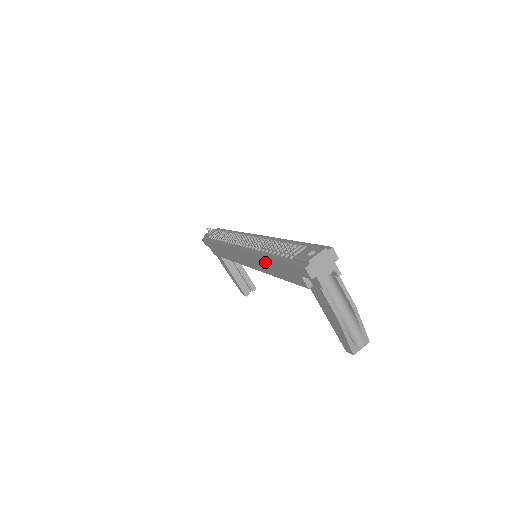
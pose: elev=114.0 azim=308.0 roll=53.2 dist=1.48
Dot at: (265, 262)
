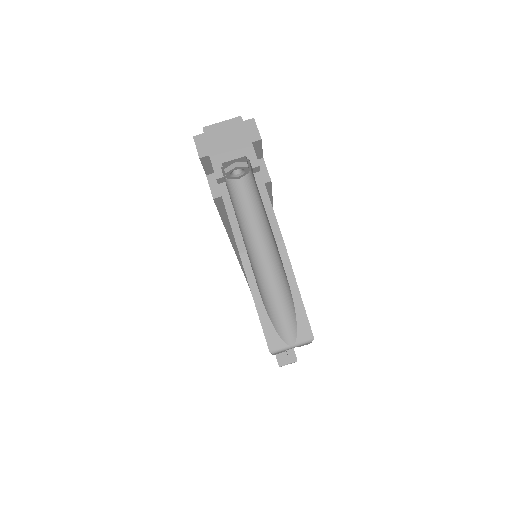
Dot at: occluded
